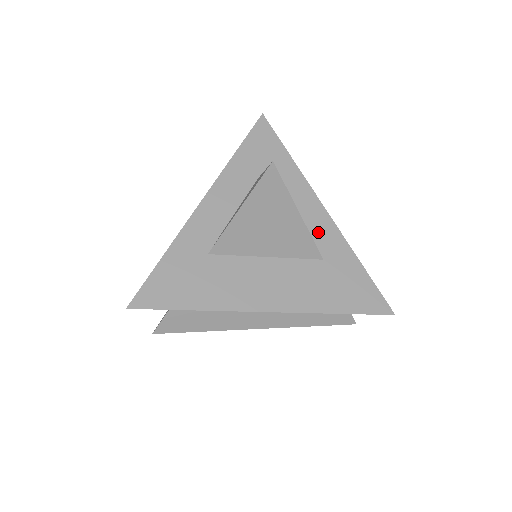
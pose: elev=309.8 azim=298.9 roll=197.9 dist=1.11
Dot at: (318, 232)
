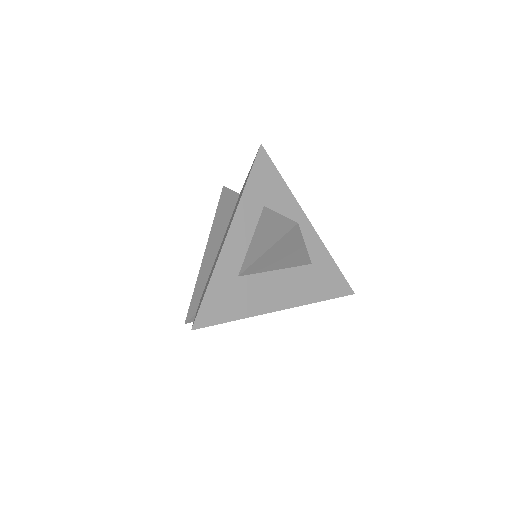
Dot at: (307, 243)
